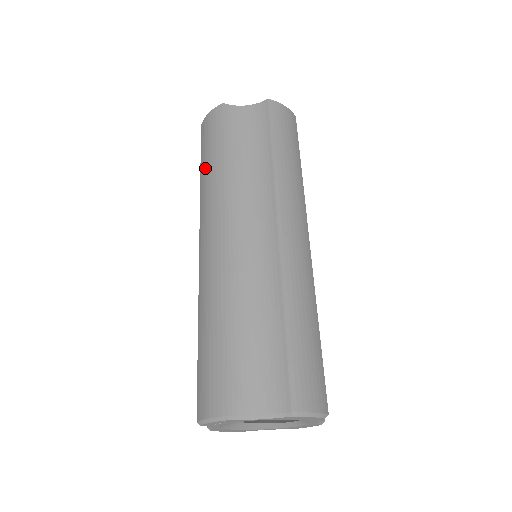
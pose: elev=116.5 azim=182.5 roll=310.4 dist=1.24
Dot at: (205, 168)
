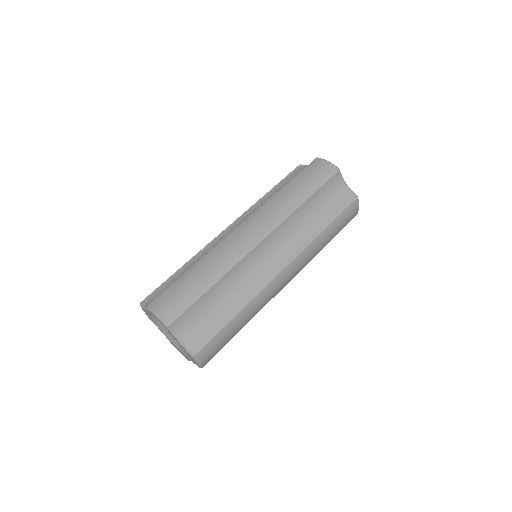
Dot at: occluded
